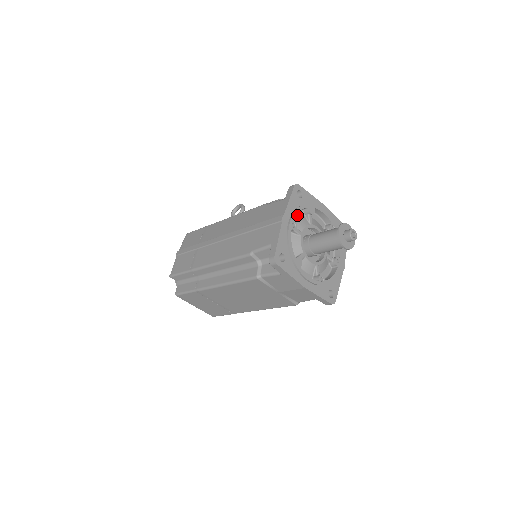
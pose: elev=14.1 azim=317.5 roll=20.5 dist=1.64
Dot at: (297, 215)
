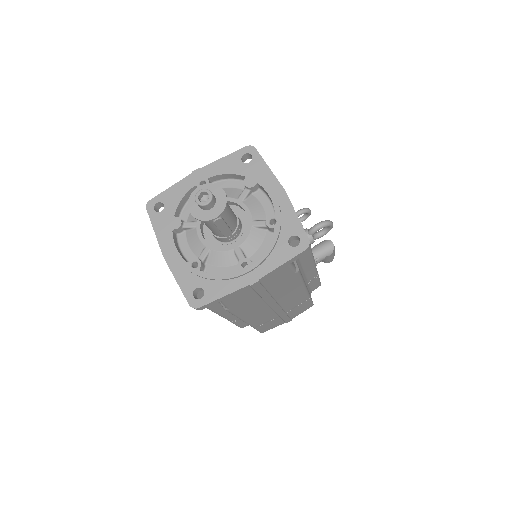
Dot at: (233, 183)
